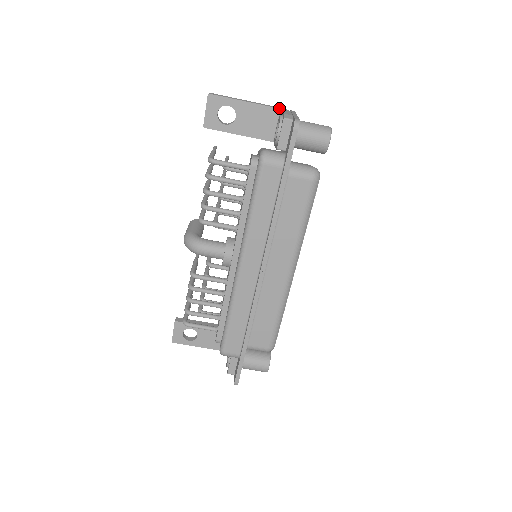
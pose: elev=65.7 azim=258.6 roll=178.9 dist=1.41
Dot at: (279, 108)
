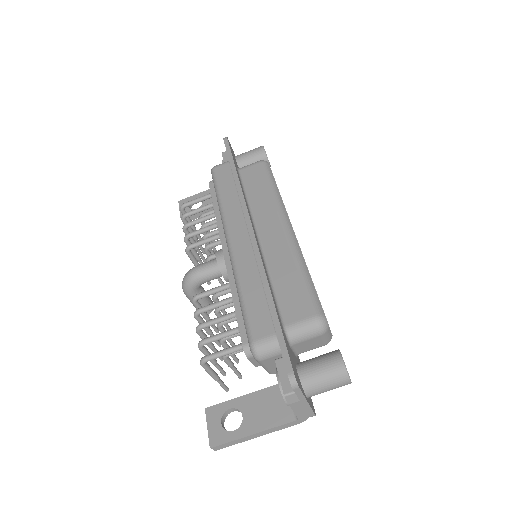
Dot at: occluded
